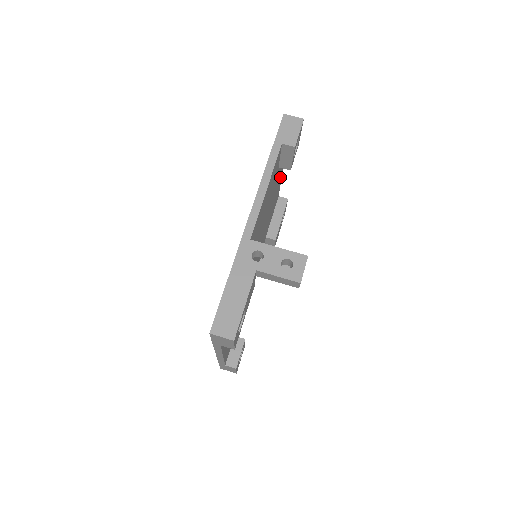
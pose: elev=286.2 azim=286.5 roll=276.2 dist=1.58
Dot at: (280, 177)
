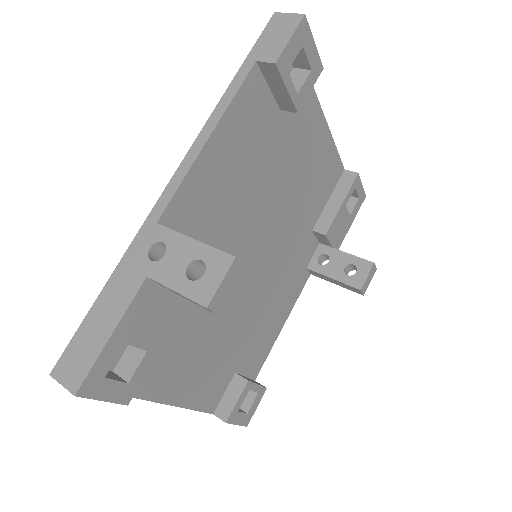
Dot at: (321, 134)
